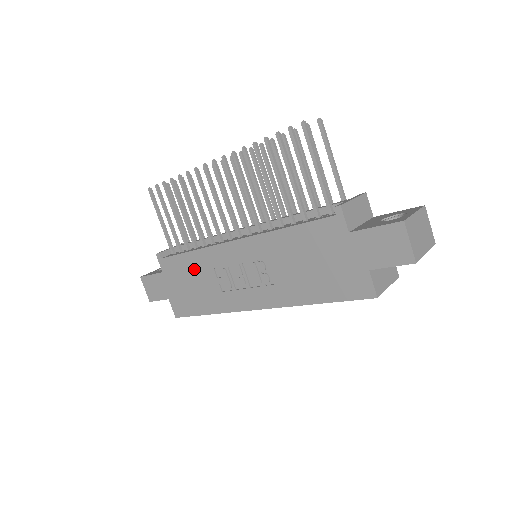
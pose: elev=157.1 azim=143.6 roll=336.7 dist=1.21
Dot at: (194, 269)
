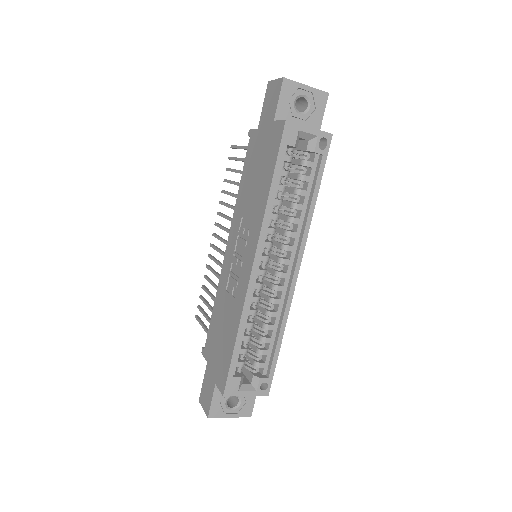
Dot at: (219, 315)
